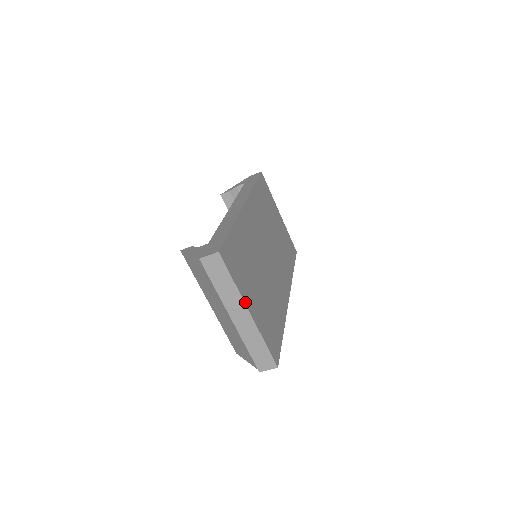
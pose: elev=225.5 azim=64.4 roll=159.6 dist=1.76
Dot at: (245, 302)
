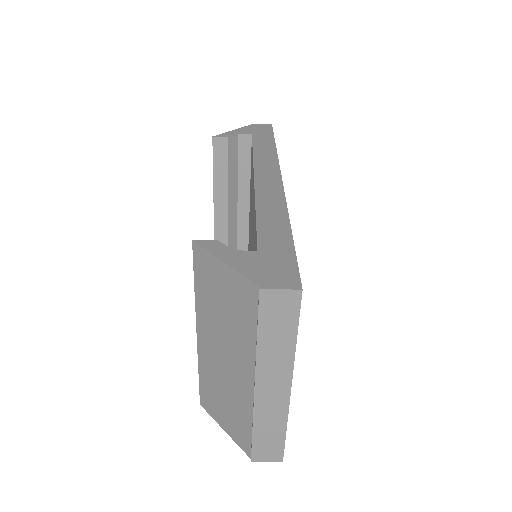
Dot at: (292, 371)
